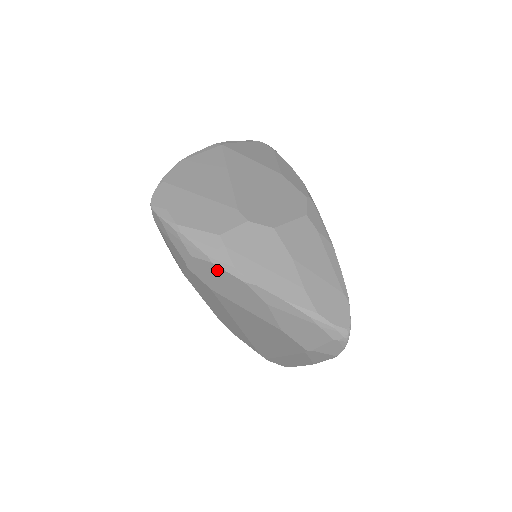
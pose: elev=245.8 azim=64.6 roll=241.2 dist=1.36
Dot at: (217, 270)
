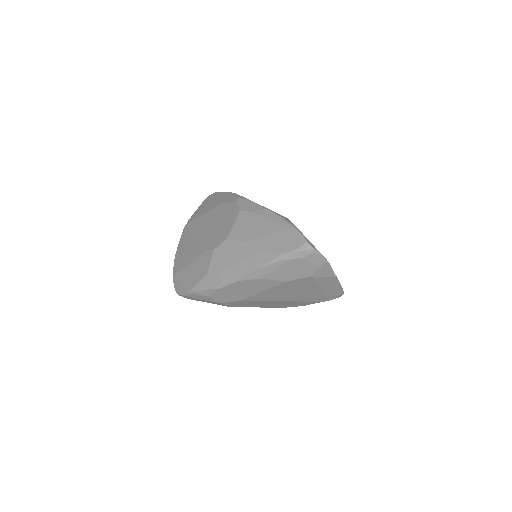
Dot at: (224, 290)
